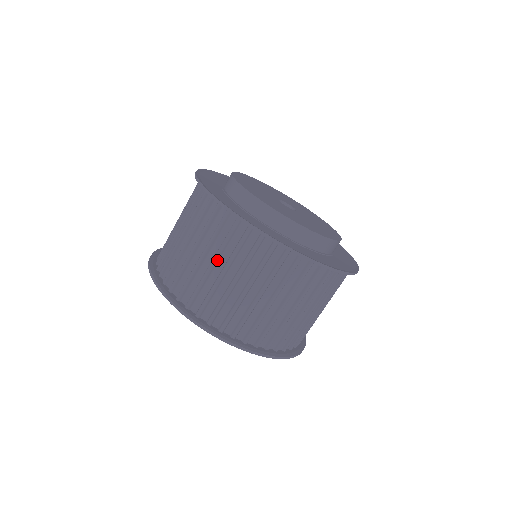
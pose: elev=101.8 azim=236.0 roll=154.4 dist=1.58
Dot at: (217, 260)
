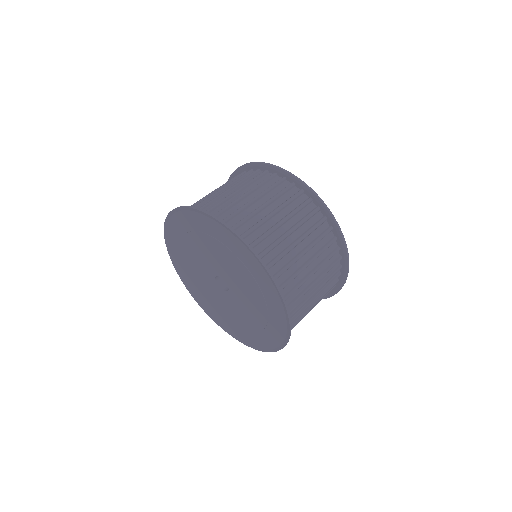
Dot at: (250, 193)
